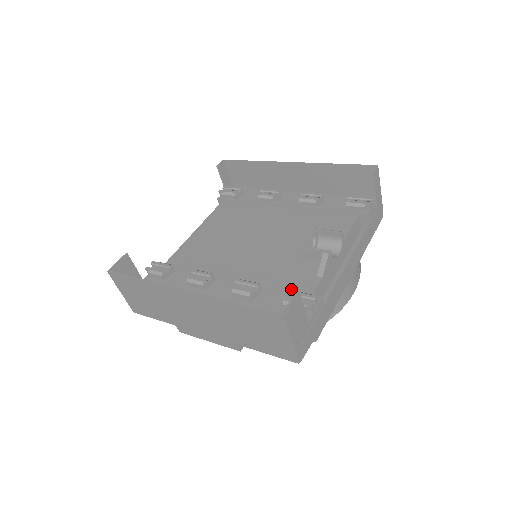
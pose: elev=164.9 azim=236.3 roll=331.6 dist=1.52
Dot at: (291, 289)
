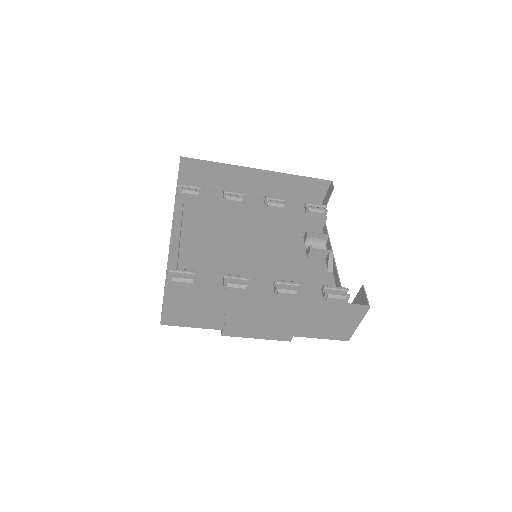
Dot at: (318, 284)
